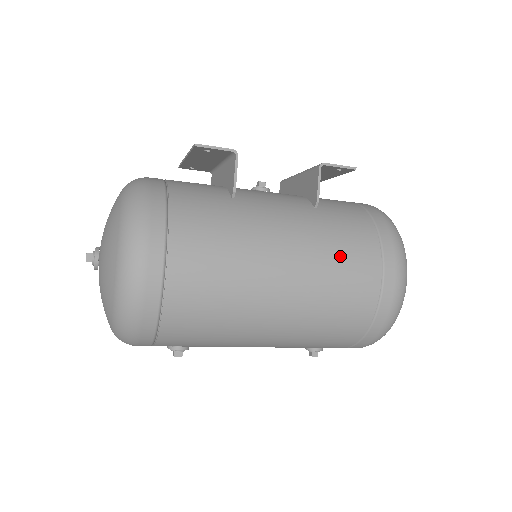
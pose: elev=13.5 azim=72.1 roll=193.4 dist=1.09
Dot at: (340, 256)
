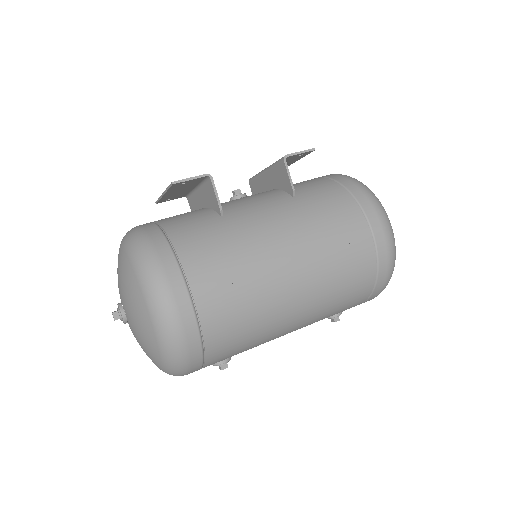
Dot at: (331, 231)
